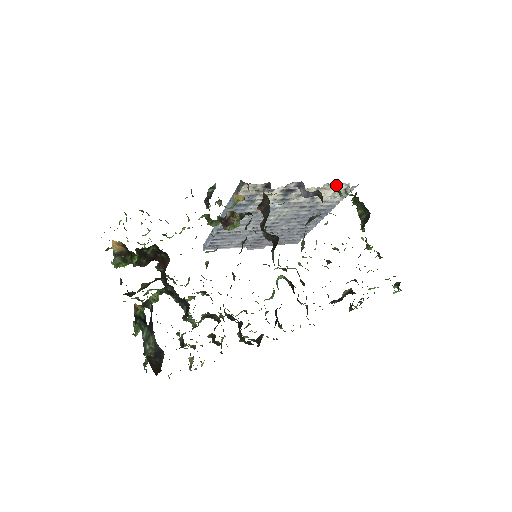
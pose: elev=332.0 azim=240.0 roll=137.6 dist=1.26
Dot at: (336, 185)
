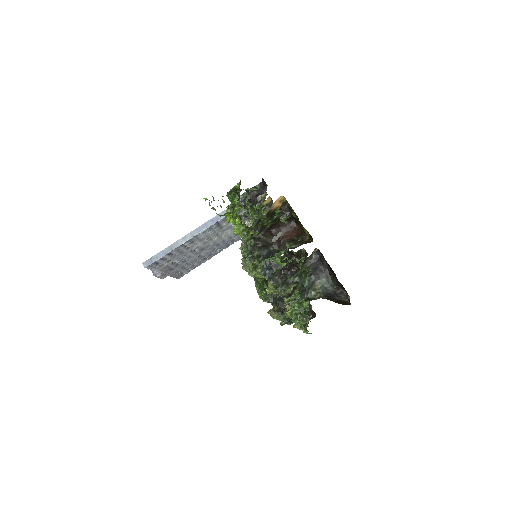
Dot at: occluded
